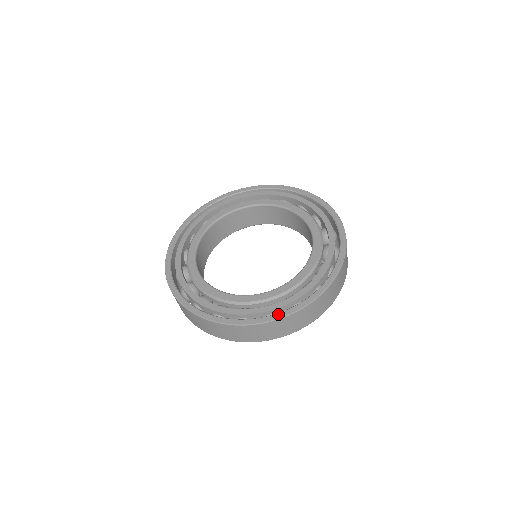
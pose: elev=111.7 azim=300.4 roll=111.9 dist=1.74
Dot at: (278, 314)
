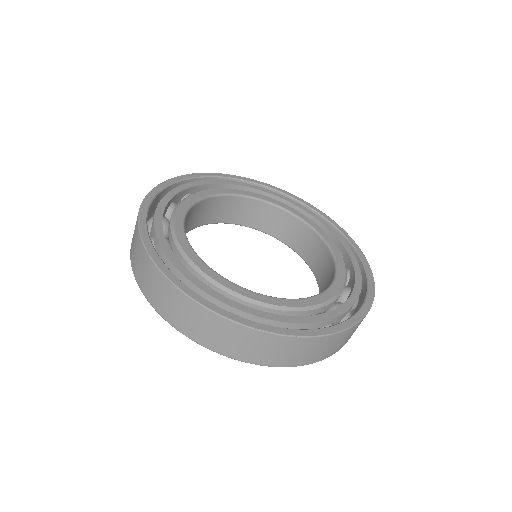
Dot at: (194, 292)
